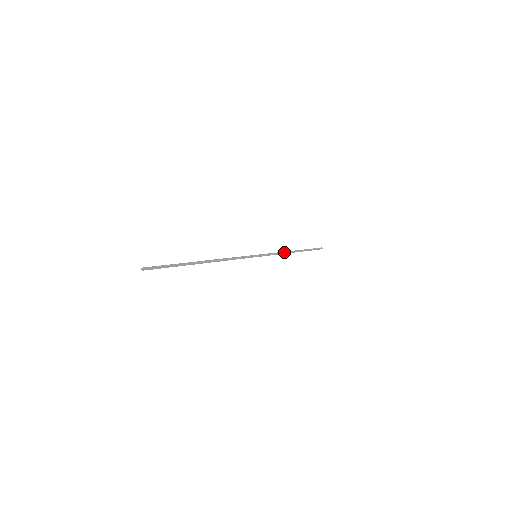
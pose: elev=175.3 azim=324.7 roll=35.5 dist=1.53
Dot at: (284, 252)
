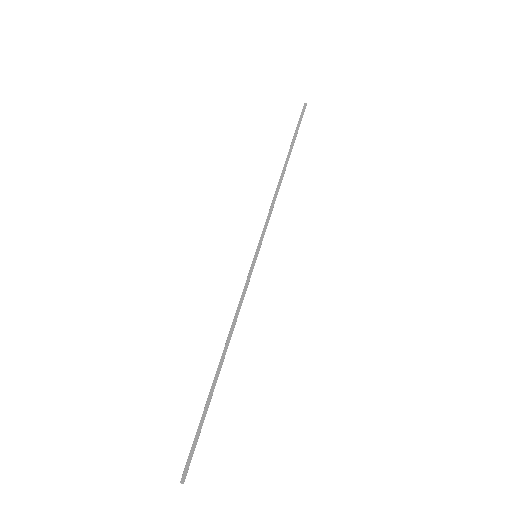
Dot at: occluded
